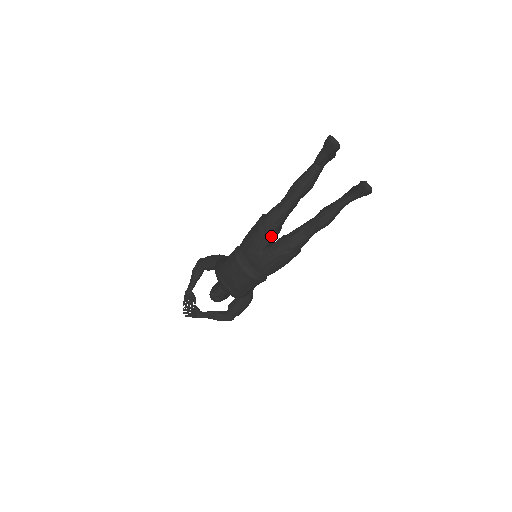
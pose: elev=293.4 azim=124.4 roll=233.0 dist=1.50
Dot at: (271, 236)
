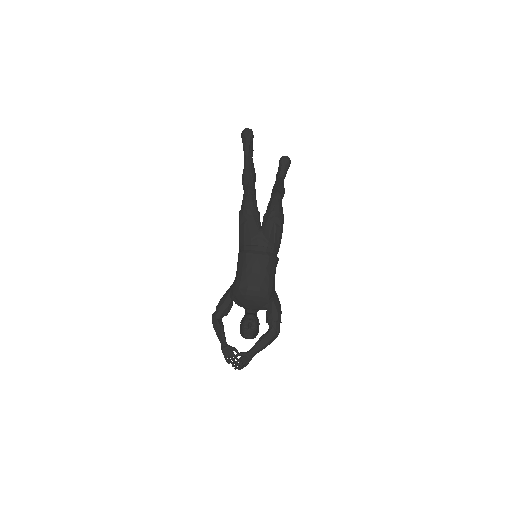
Dot at: (257, 215)
